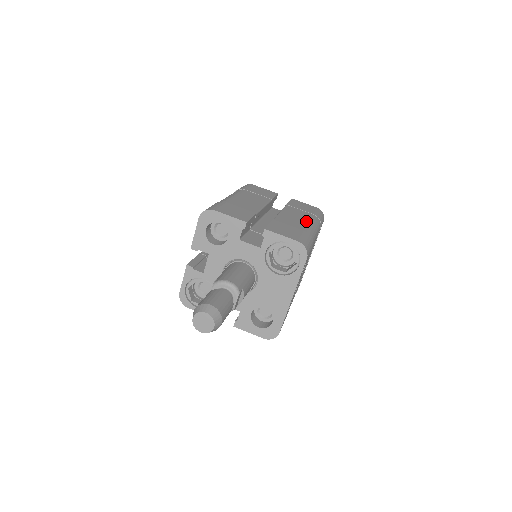
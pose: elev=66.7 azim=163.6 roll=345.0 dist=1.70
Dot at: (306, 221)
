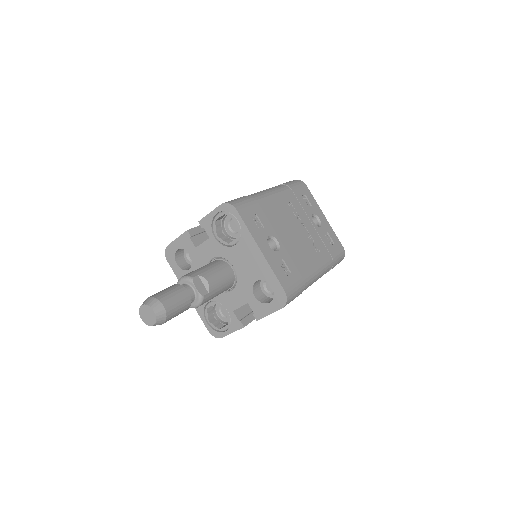
Dot at: occluded
